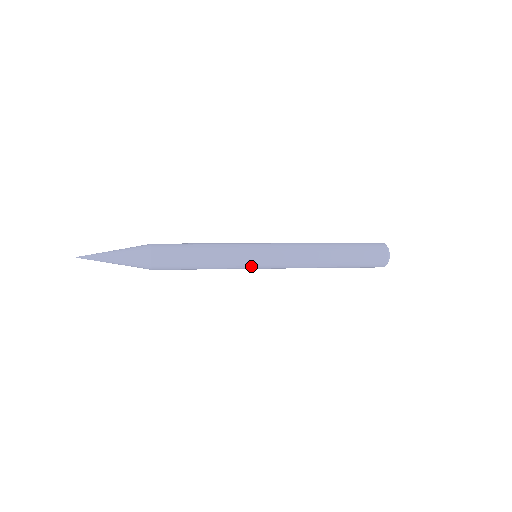
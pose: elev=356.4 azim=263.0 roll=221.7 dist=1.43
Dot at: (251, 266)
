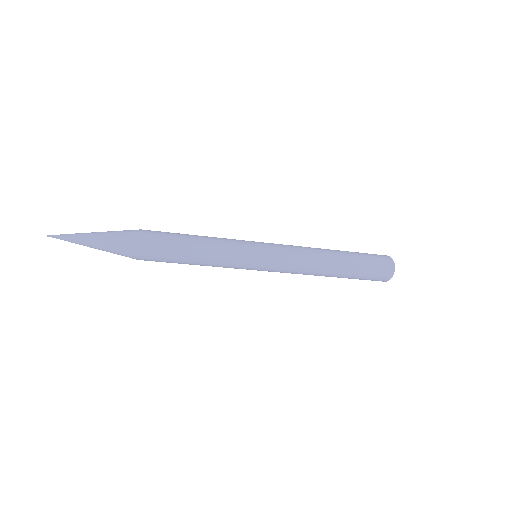
Dot at: (253, 251)
